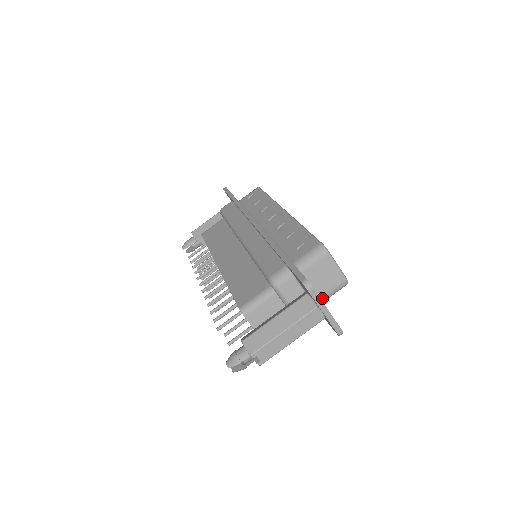
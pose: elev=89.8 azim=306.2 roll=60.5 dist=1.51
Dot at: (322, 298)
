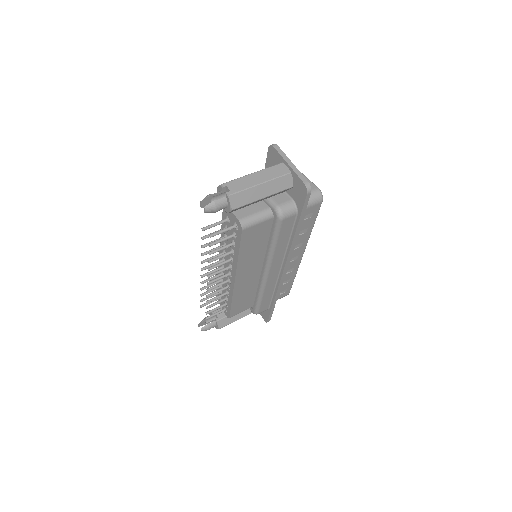
Dot at: occluded
